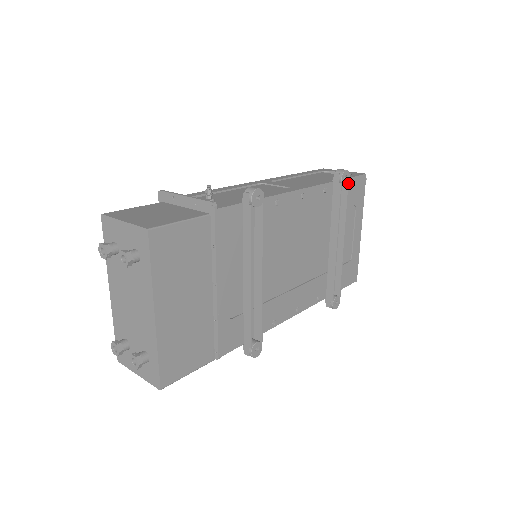
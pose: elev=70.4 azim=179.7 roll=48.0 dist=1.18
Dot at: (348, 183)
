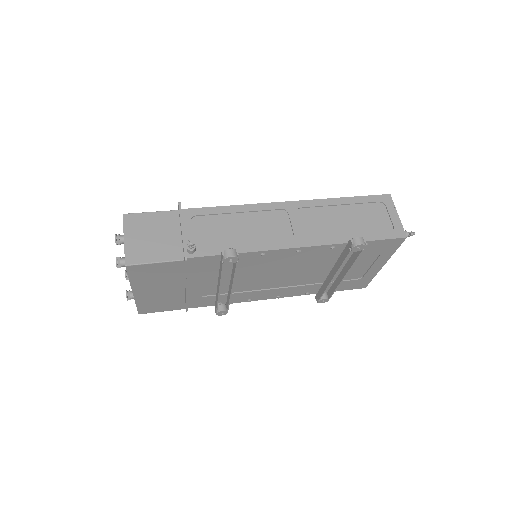
Dot at: (362, 250)
